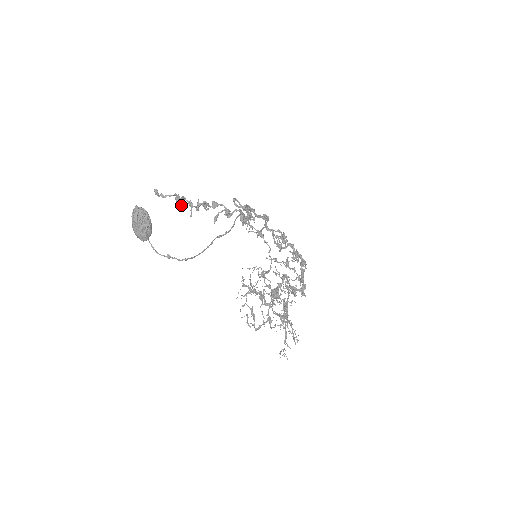
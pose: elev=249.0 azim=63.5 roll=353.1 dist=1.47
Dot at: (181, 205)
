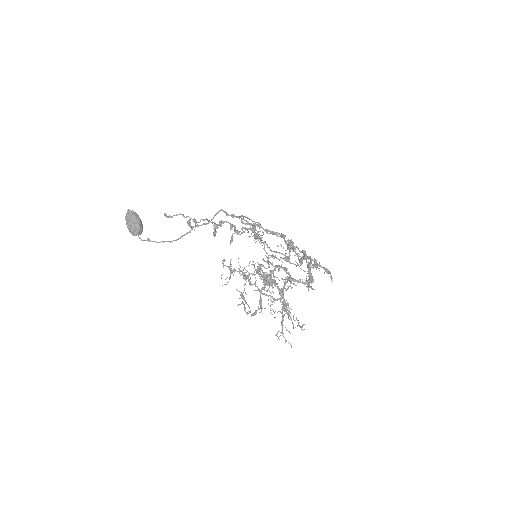
Dot at: occluded
